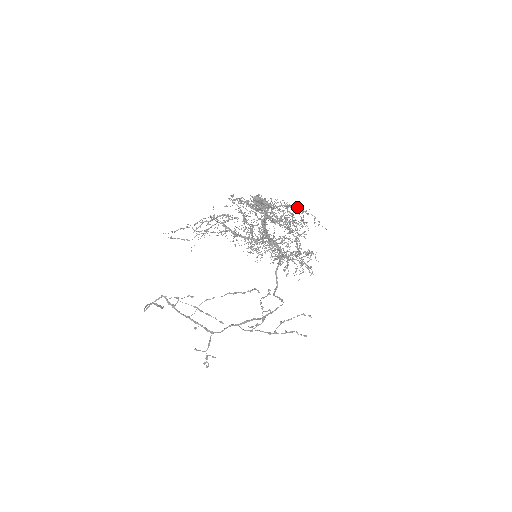
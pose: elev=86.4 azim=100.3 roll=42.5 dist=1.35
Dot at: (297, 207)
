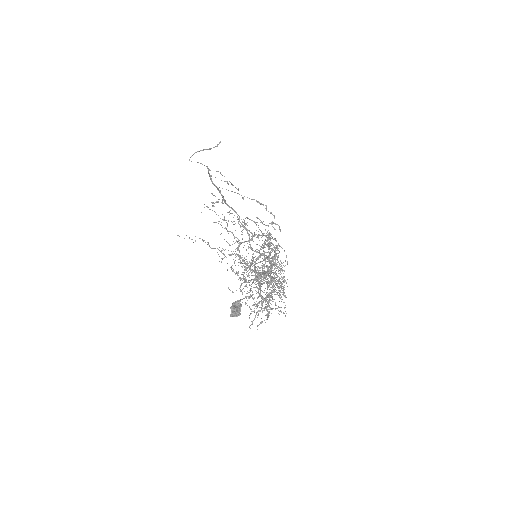
Dot at: occluded
